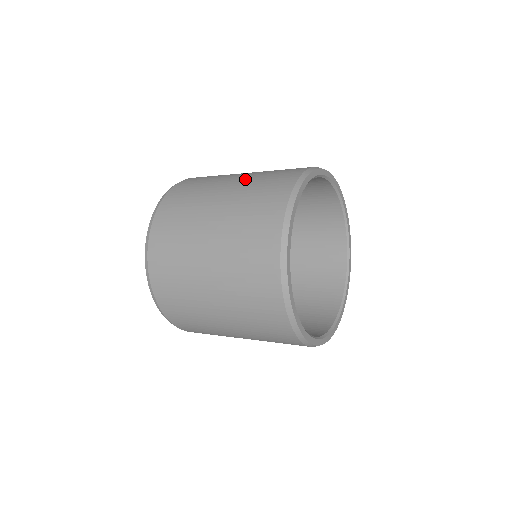
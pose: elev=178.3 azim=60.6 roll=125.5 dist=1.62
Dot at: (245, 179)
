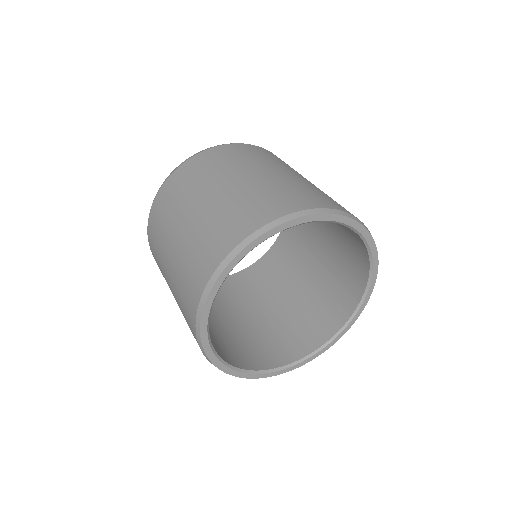
Dot at: (219, 200)
